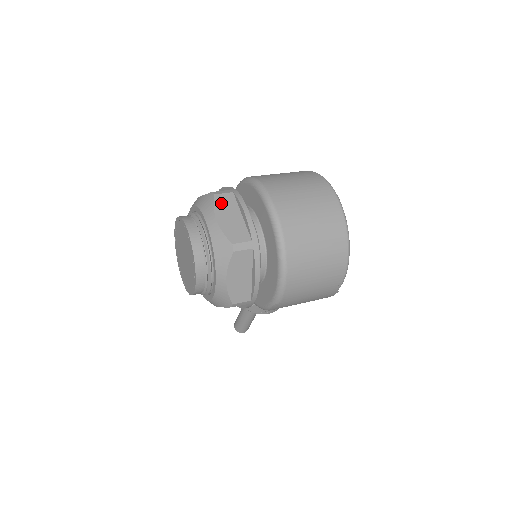
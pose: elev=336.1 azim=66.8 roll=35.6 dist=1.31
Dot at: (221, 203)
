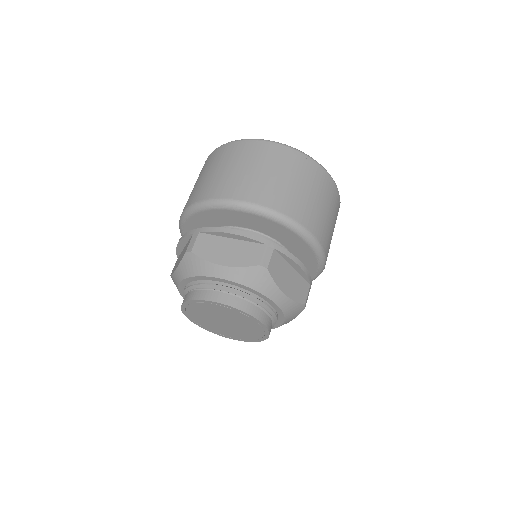
Dot at: (205, 251)
